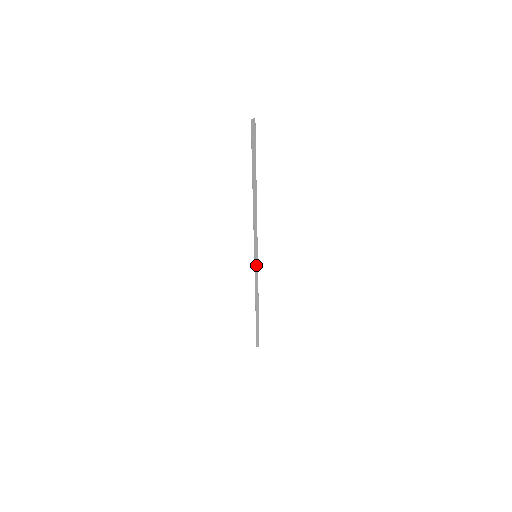
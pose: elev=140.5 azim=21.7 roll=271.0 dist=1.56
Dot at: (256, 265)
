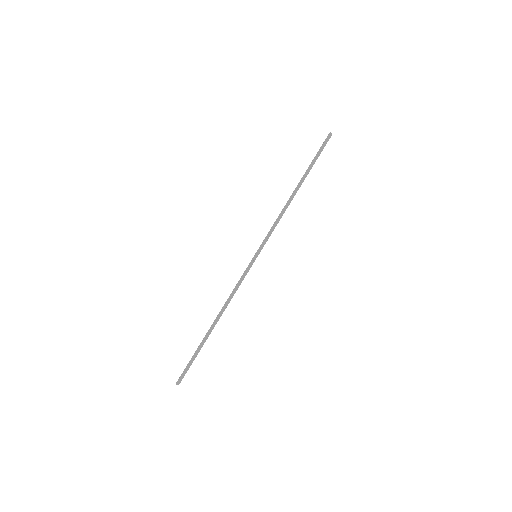
Dot at: (249, 267)
